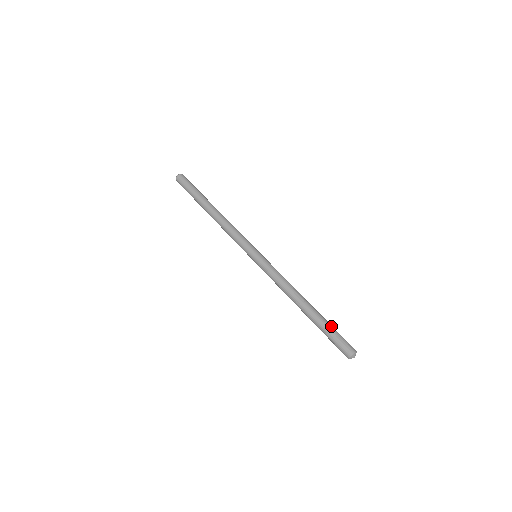
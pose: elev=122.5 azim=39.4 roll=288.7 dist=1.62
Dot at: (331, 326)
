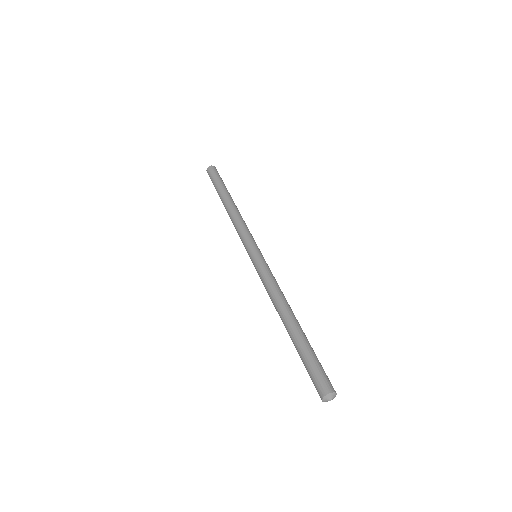
Dot at: (310, 352)
